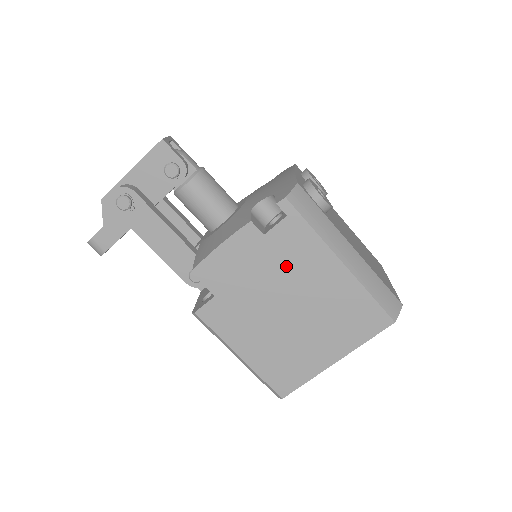
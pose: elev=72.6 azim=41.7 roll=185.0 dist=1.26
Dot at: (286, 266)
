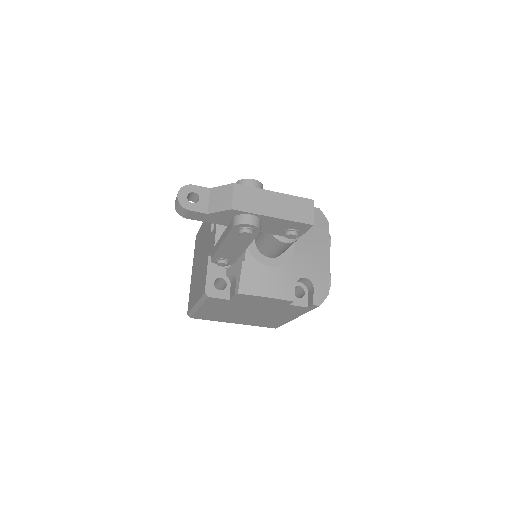
Dot at: (276, 310)
